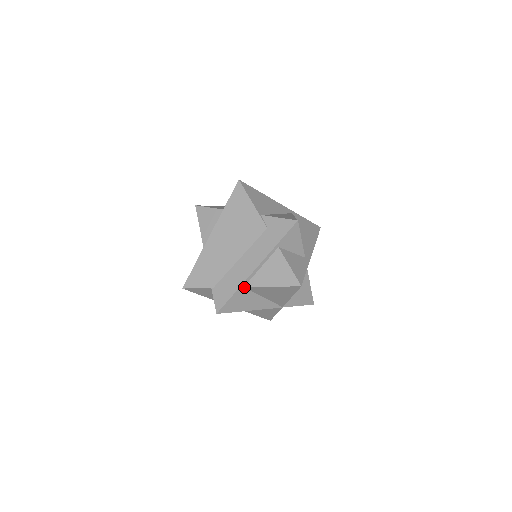
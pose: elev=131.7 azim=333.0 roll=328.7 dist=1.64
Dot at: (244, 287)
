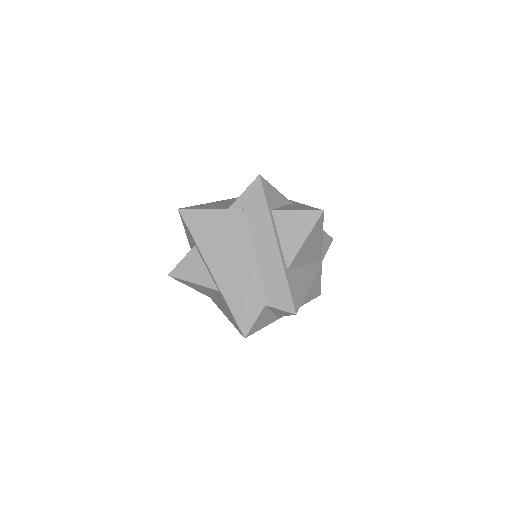
Dot at: (287, 269)
